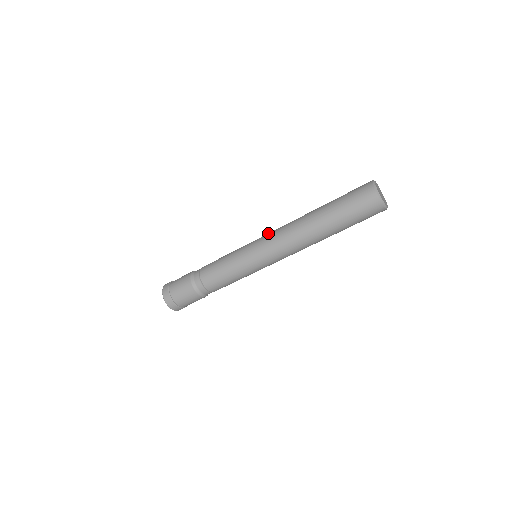
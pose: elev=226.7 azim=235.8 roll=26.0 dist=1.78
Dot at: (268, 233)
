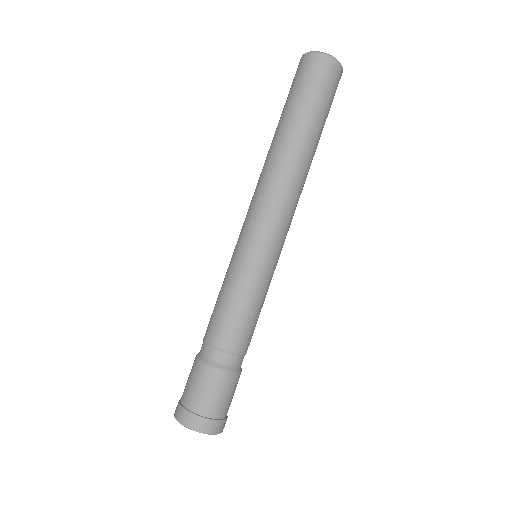
Dot at: occluded
